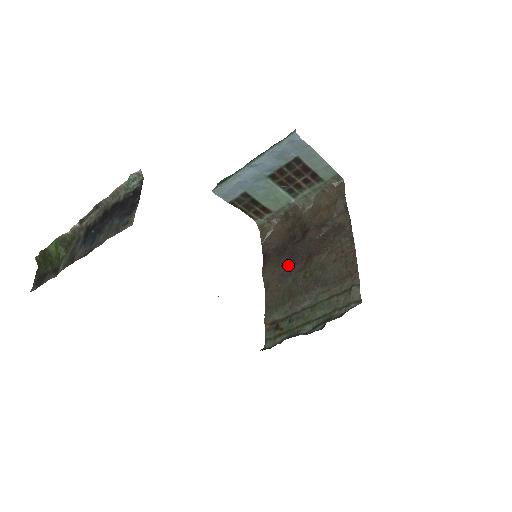
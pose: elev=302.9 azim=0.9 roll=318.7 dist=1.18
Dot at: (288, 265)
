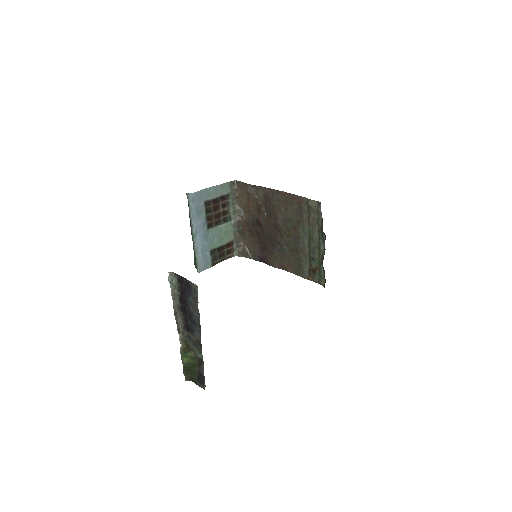
Dot at: (275, 245)
